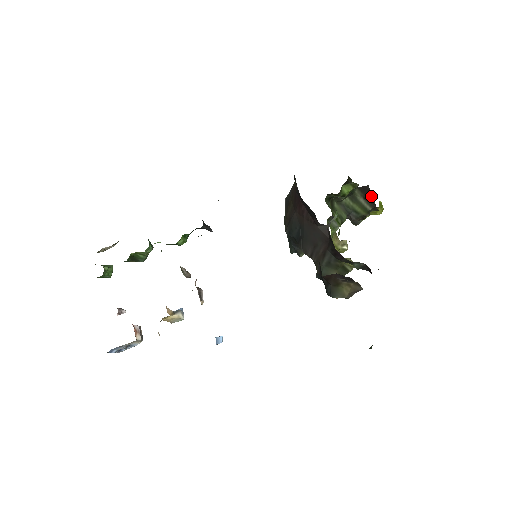
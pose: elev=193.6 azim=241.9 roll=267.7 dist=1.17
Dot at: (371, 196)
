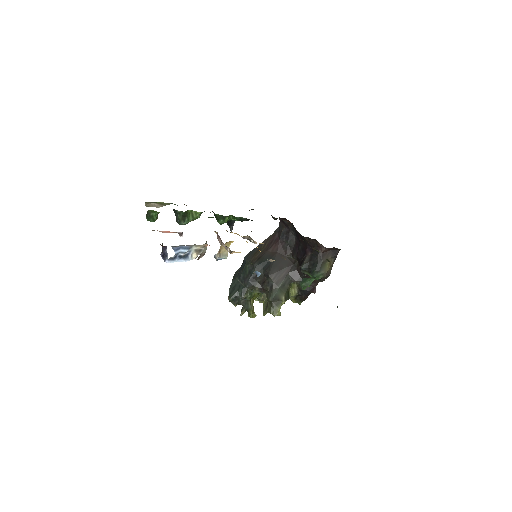
Dot at: occluded
